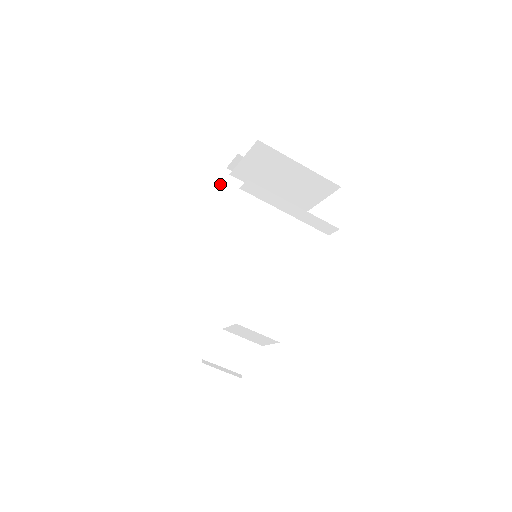
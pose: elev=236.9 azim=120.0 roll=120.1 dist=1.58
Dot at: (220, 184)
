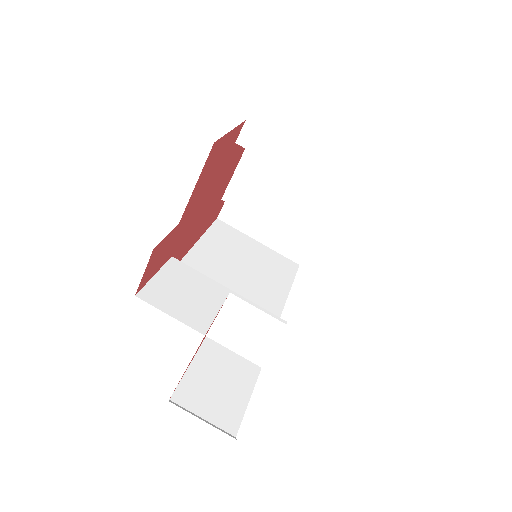
Dot at: (209, 228)
